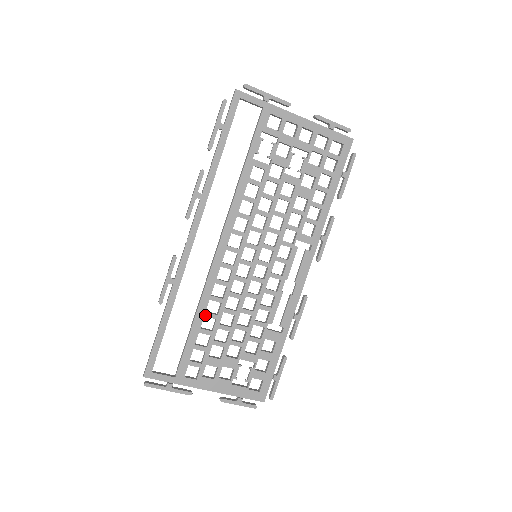
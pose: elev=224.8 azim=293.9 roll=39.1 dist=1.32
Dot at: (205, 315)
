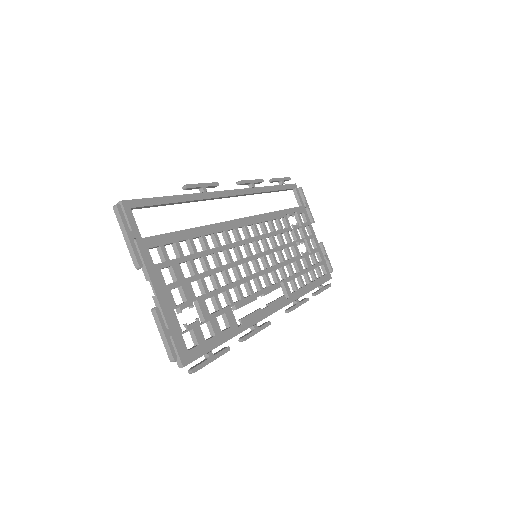
Dot at: (203, 236)
